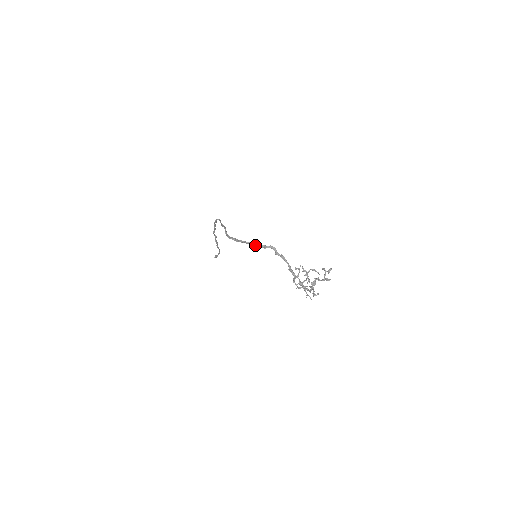
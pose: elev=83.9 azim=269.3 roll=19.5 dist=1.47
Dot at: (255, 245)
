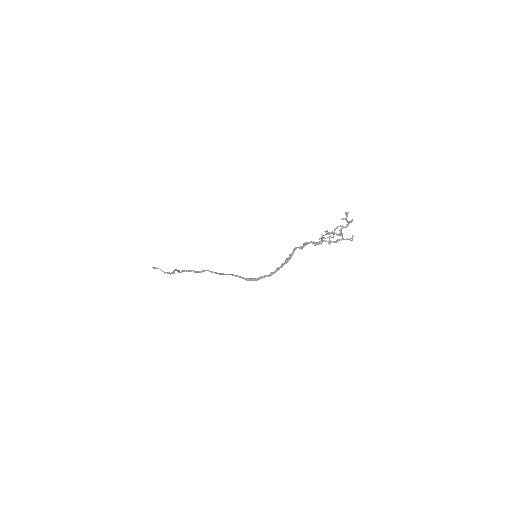
Dot at: occluded
